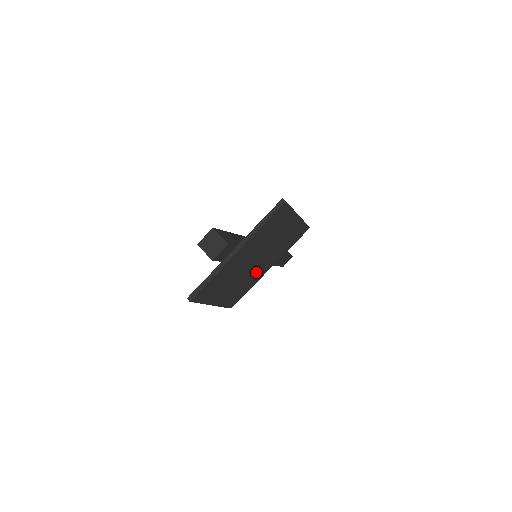
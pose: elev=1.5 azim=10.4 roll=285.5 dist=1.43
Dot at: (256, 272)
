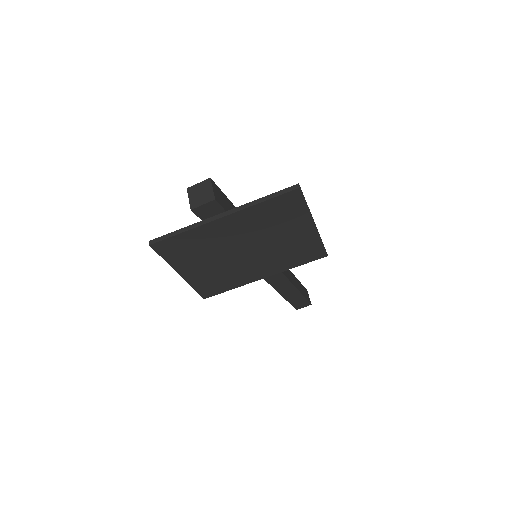
Dot at: (245, 269)
